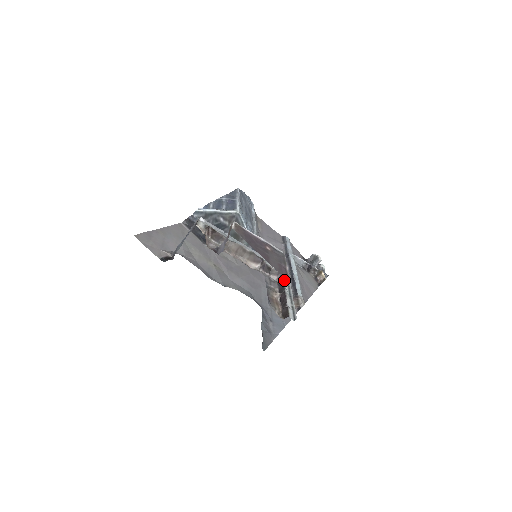
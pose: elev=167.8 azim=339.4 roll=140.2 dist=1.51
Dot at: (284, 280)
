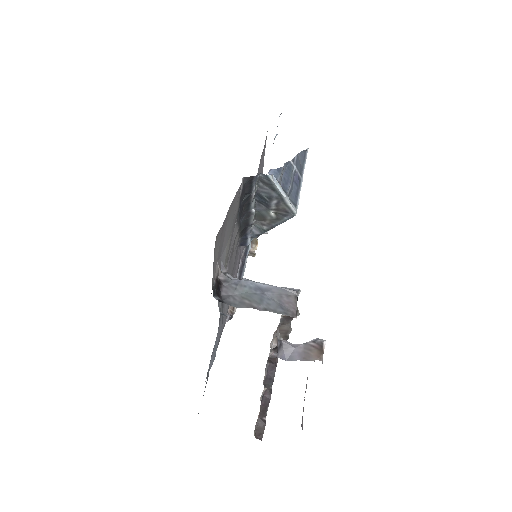
Dot at: (276, 365)
